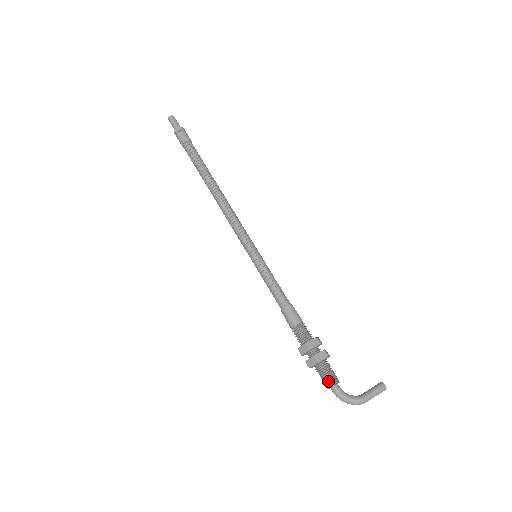
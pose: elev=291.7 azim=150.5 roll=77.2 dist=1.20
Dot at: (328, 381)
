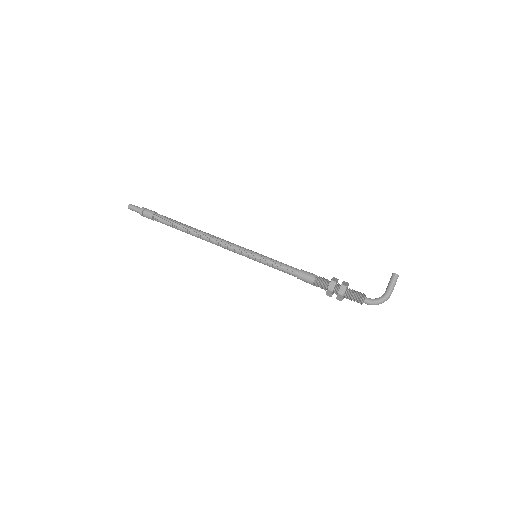
Dot at: (358, 301)
